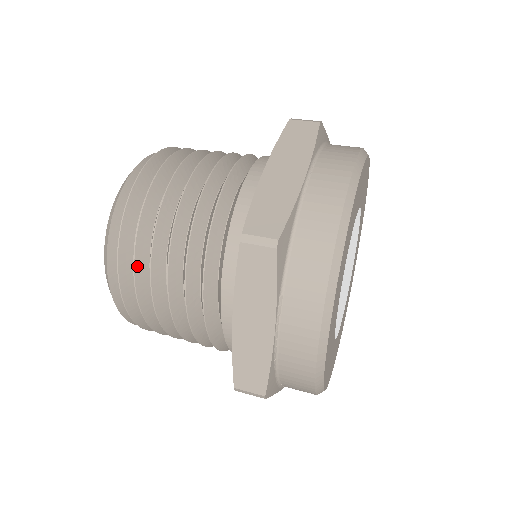
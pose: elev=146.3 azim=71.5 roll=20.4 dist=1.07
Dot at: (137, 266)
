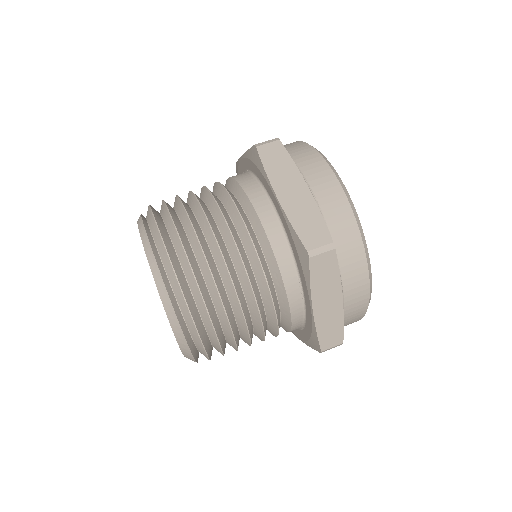
Dot at: (212, 318)
